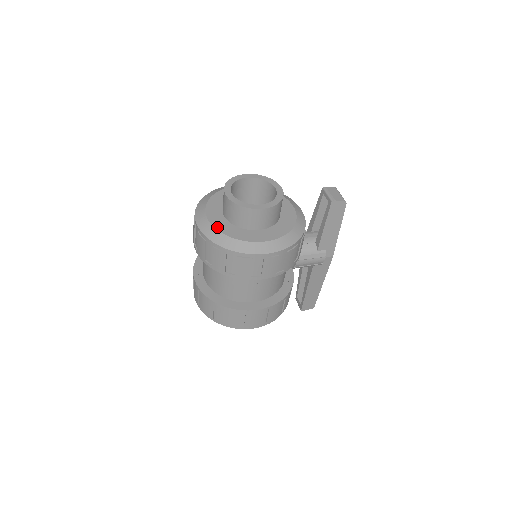
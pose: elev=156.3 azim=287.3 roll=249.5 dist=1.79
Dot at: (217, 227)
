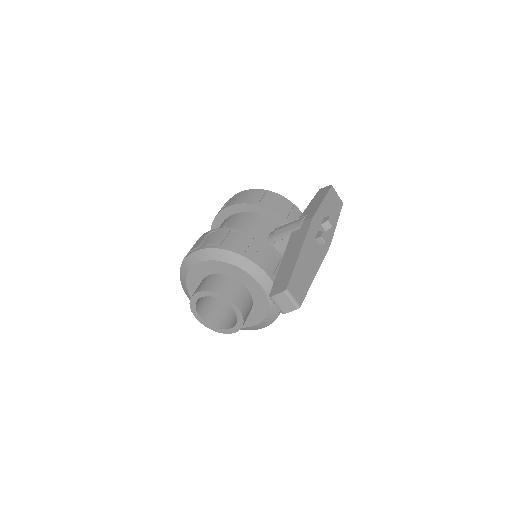
Dot at: occluded
